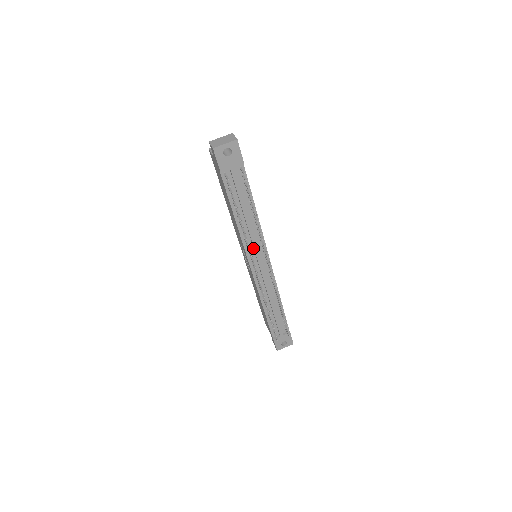
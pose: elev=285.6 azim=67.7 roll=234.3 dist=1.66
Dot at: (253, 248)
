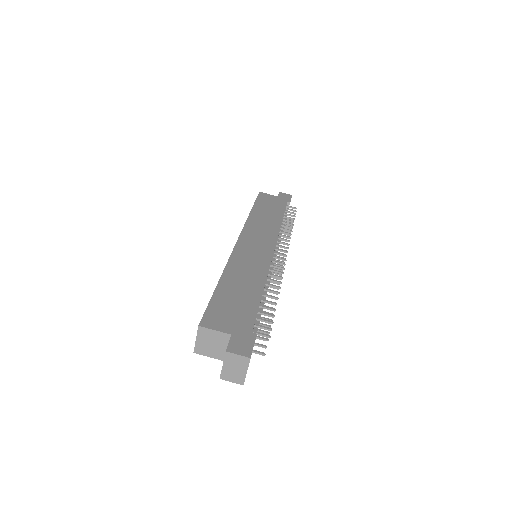
Dot at: occluded
